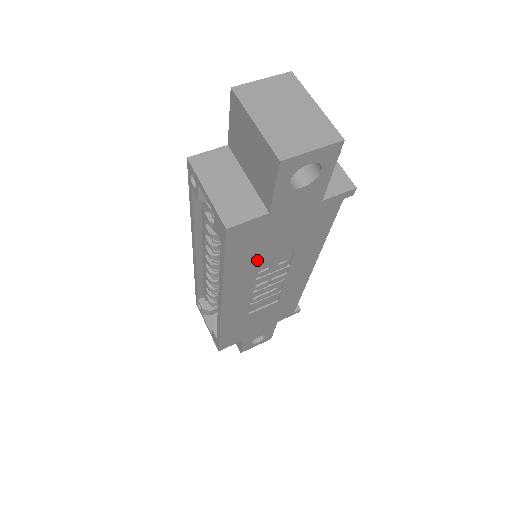
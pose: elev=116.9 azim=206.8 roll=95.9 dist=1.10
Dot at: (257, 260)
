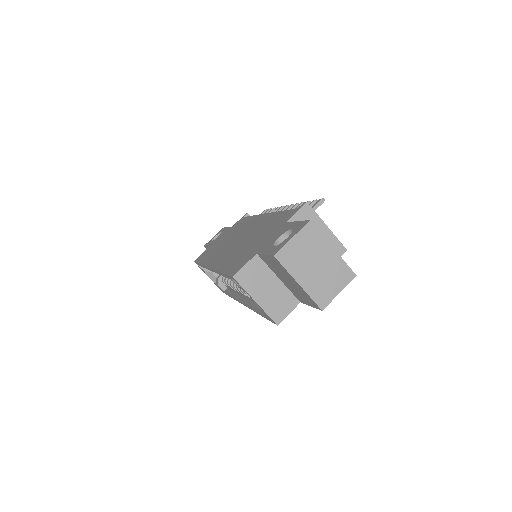
Dot at: occluded
